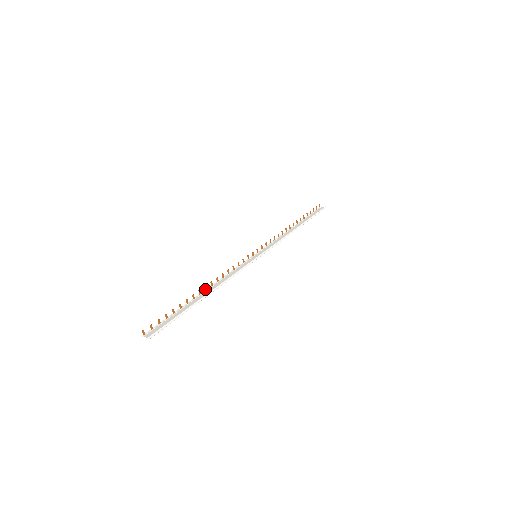
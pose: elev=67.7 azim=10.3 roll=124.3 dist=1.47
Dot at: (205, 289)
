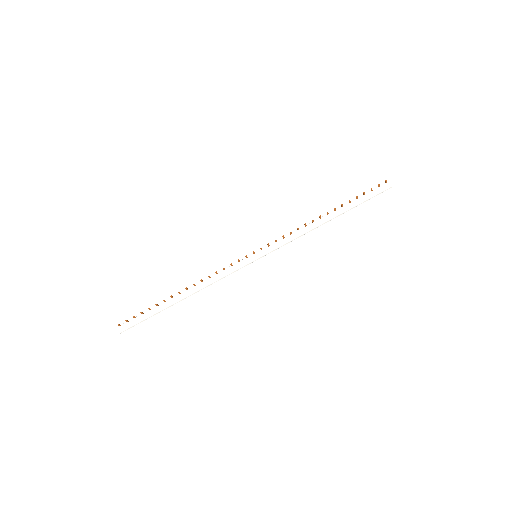
Dot at: (186, 289)
